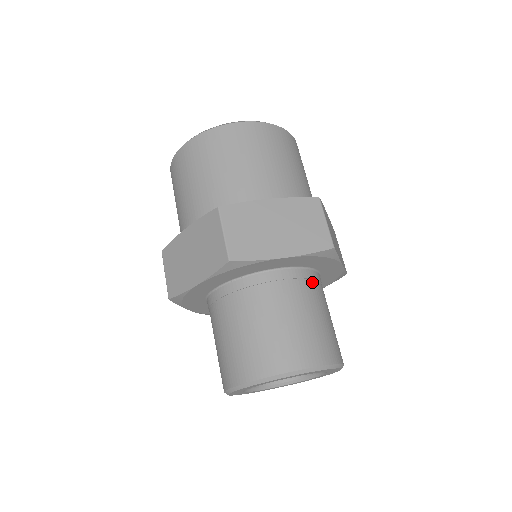
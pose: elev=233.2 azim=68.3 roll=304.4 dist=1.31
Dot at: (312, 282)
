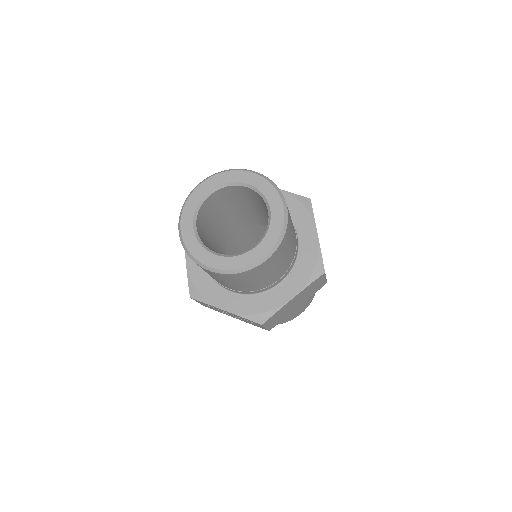
Dot at: occluded
